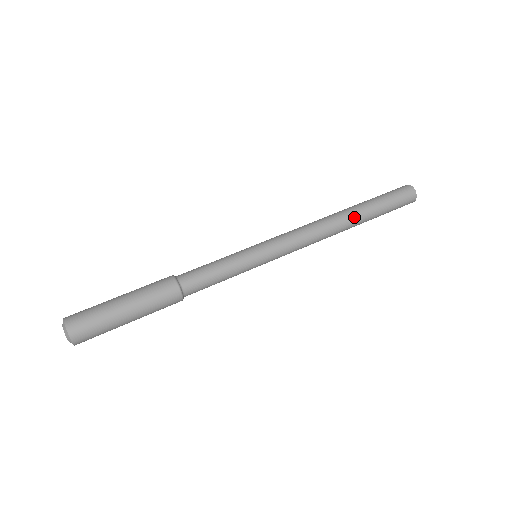
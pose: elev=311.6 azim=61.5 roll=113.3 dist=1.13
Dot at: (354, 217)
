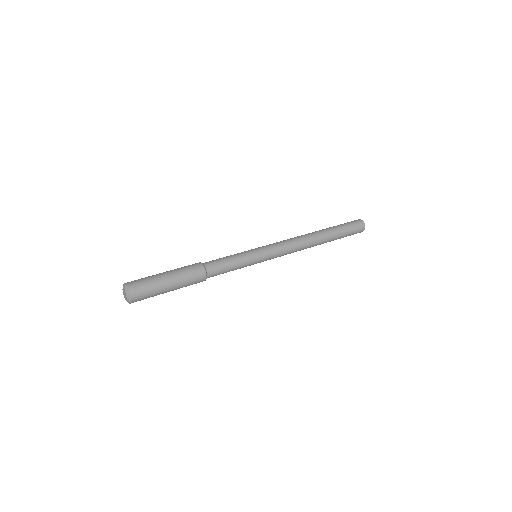
Dot at: (319, 231)
